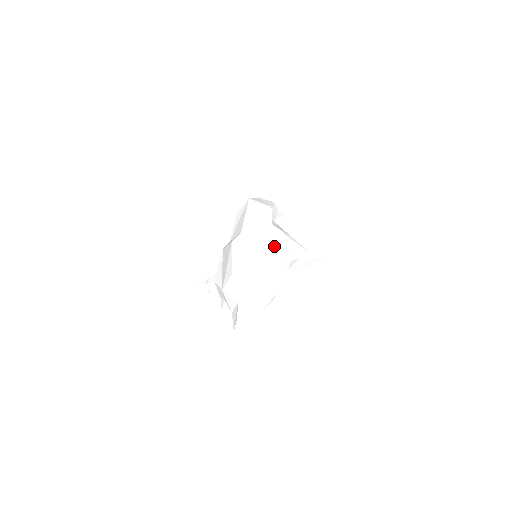
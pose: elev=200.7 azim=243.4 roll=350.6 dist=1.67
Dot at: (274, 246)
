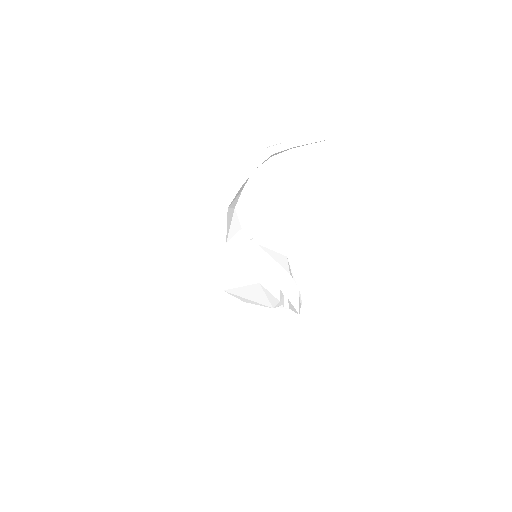
Dot at: (255, 288)
